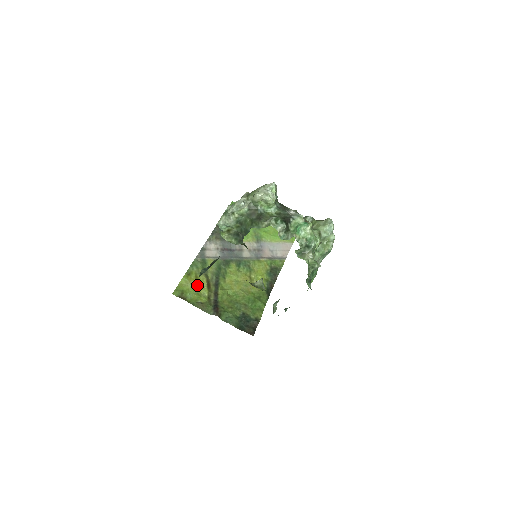
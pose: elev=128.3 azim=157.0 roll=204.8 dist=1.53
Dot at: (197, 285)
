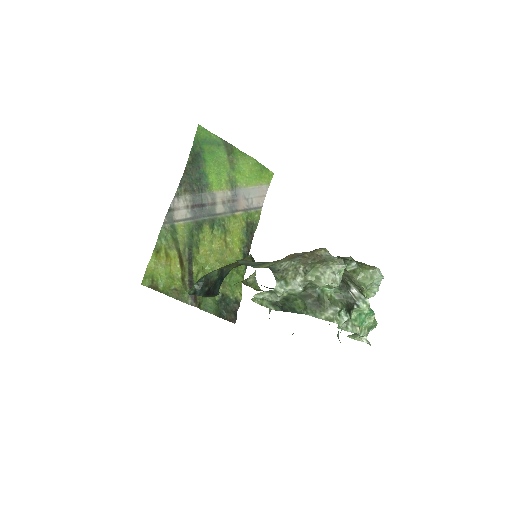
Dot at: (168, 264)
